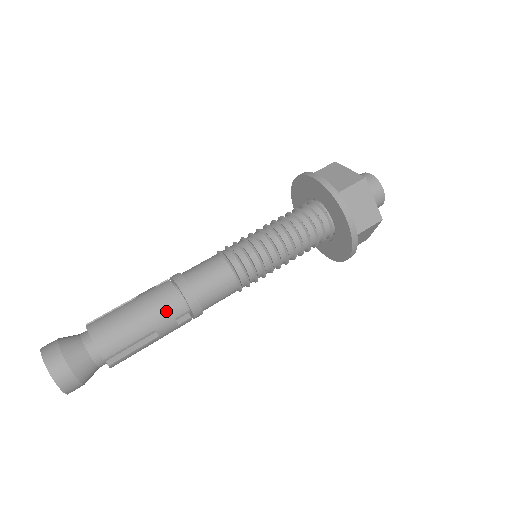
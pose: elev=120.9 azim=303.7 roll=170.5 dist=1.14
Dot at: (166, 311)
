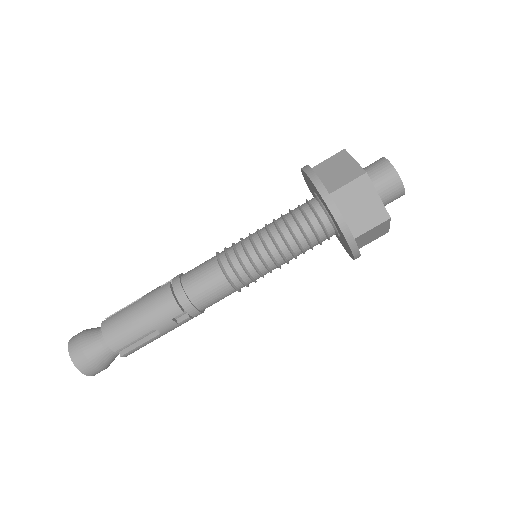
Dot at: (163, 313)
